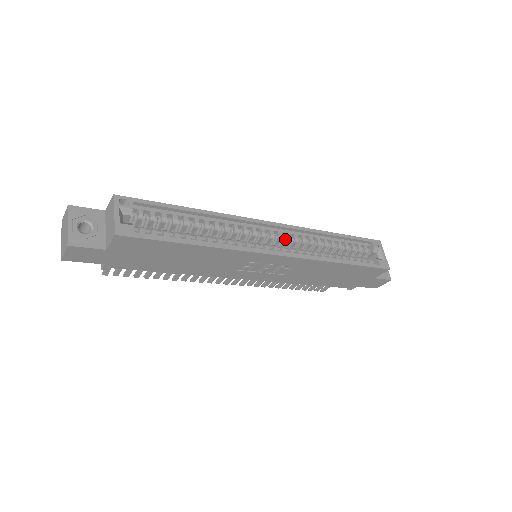
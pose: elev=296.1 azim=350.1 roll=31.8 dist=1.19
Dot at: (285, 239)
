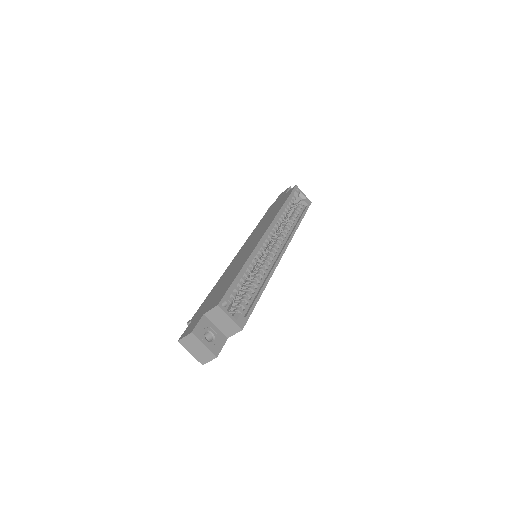
Dot at: (272, 236)
